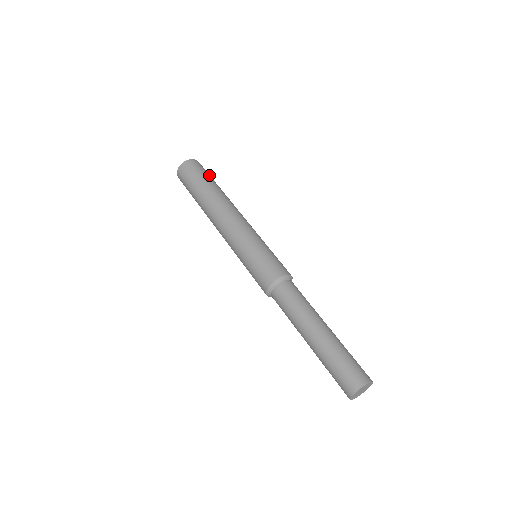
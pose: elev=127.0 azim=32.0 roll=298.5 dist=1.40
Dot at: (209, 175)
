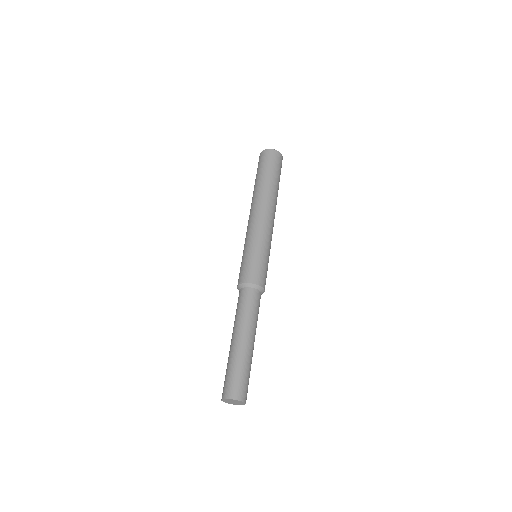
Dot at: (280, 173)
